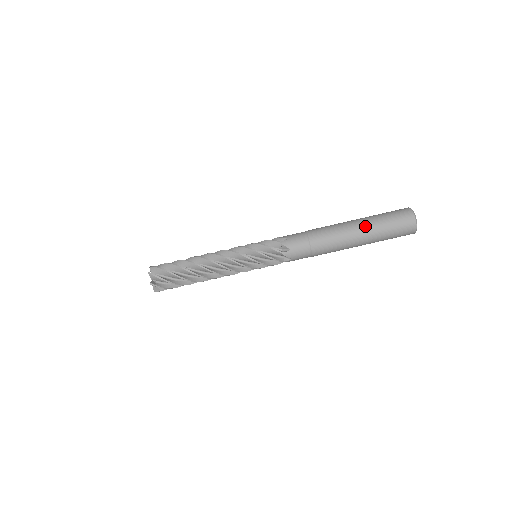
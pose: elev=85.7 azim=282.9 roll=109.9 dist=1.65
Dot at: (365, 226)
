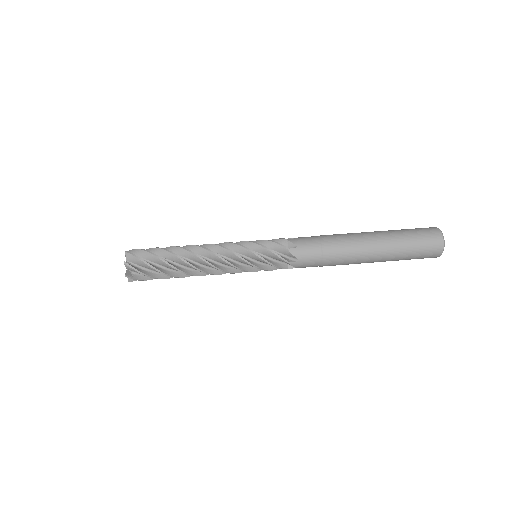
Dot at: occluded
